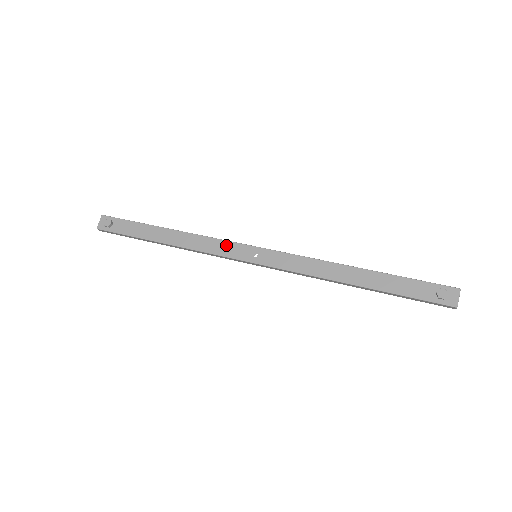
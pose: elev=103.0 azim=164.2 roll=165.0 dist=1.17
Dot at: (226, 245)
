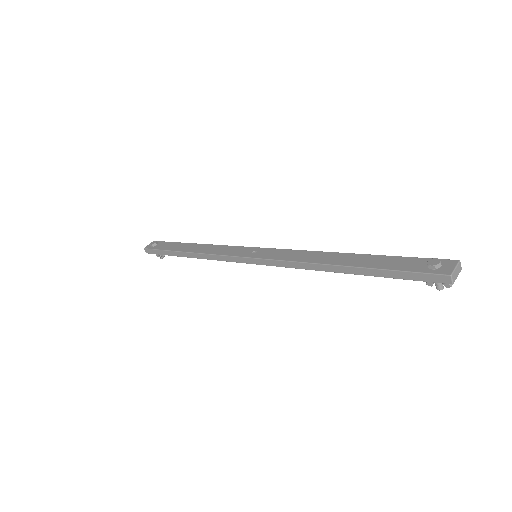
Dot at: (234, 248)
